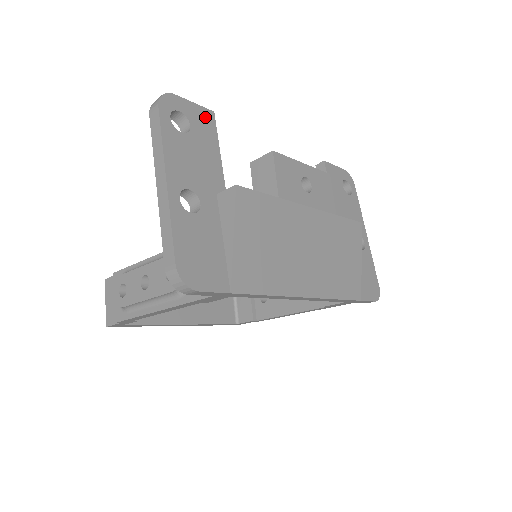
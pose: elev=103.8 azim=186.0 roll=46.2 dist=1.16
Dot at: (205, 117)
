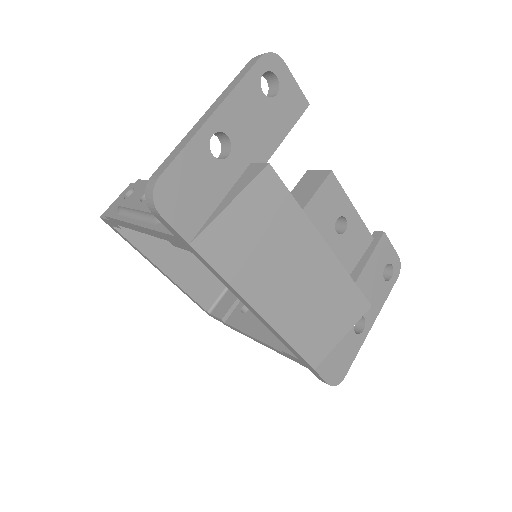
Dot at: (297, 101)
